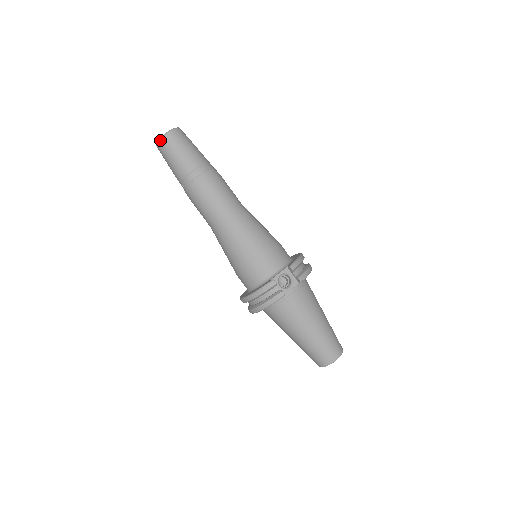
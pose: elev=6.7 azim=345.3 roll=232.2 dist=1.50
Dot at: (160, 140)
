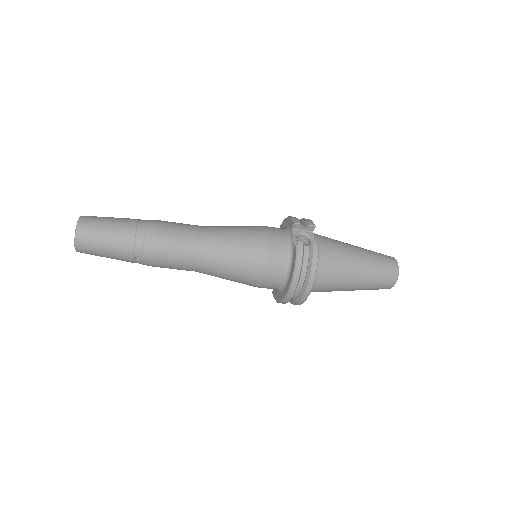
Dot at: (77, 236)
